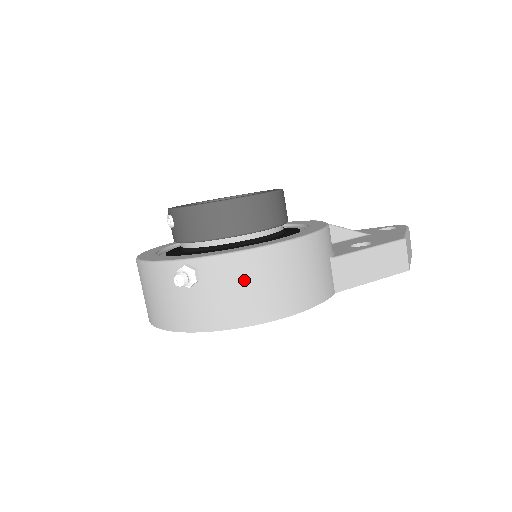
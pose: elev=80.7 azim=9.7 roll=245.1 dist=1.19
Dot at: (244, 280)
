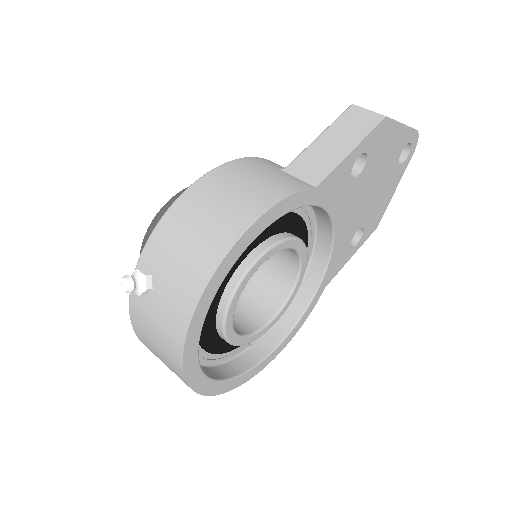
Dot at: (182, 233)
